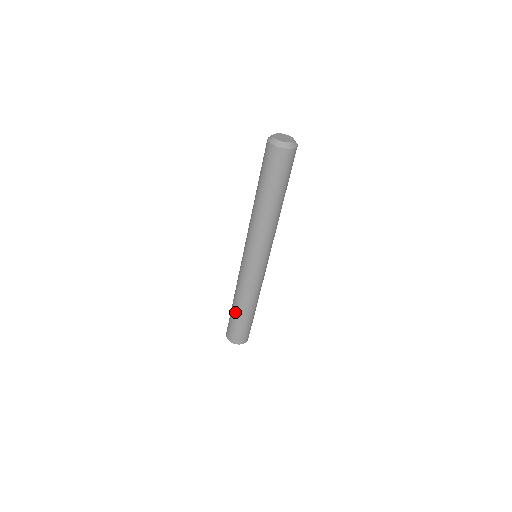
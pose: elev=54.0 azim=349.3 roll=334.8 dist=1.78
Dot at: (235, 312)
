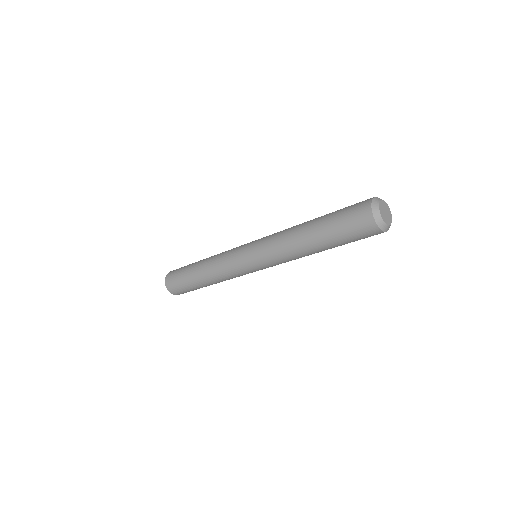
Dot at: (193, 273)
